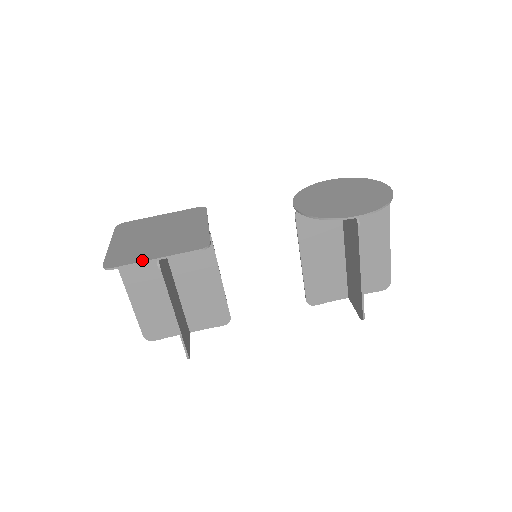
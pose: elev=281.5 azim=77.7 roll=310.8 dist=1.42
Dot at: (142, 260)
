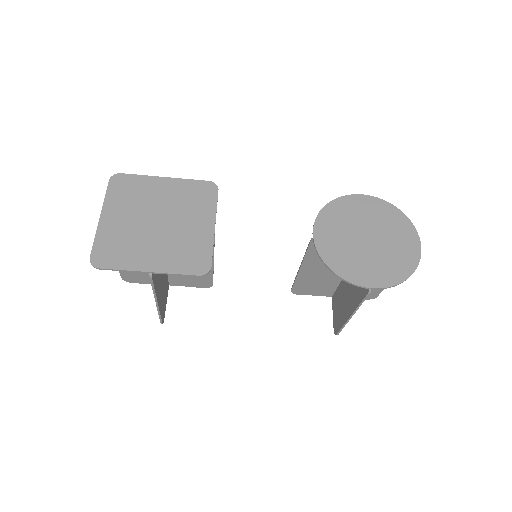
Dot at: (134, 268)
